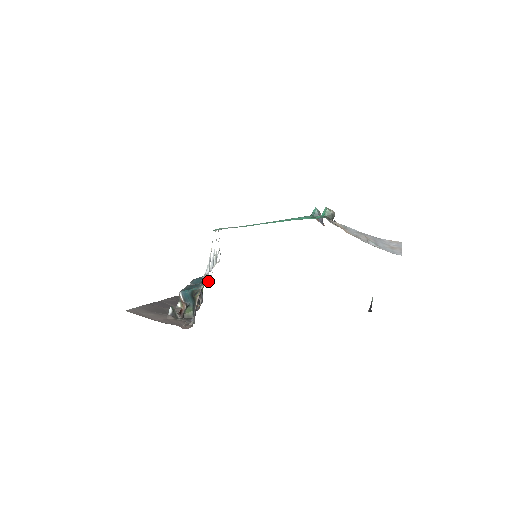
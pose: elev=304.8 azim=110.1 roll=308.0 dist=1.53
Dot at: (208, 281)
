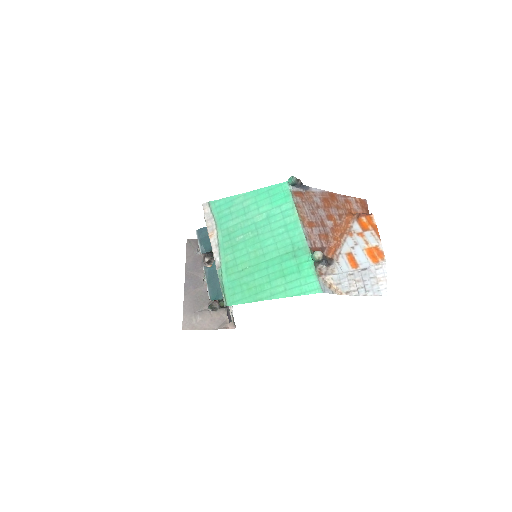
Dot at: occluded
